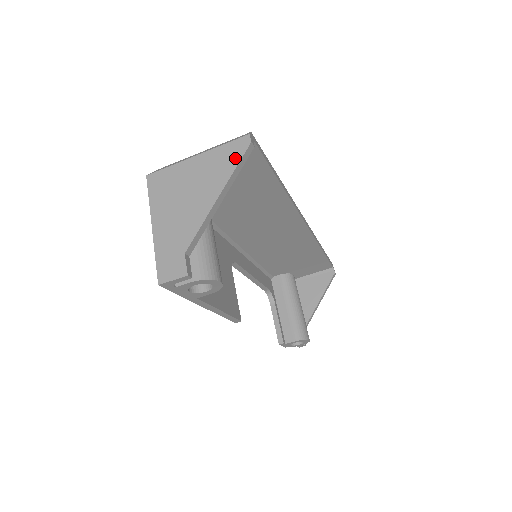
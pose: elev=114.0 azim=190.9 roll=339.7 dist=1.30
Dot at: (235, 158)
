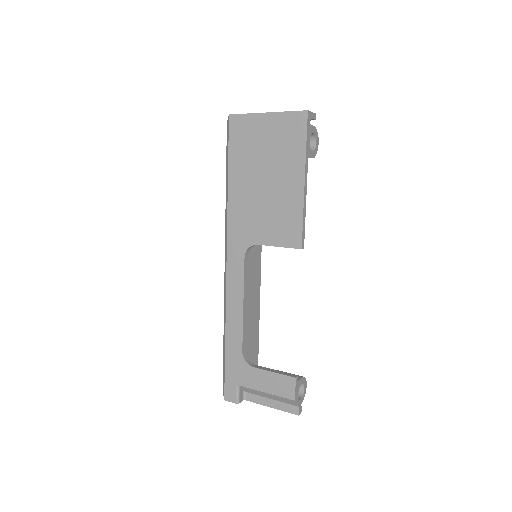
Dot at: occluded
